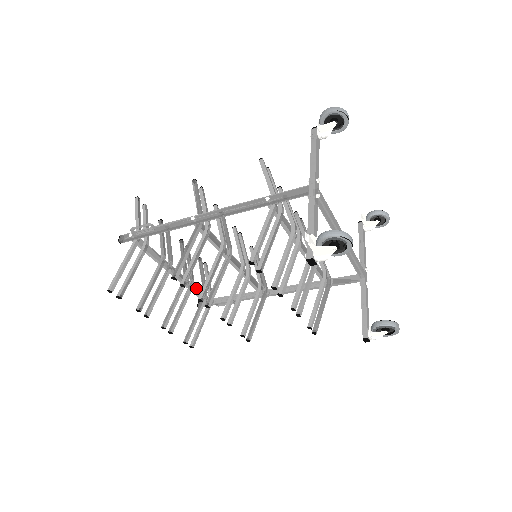
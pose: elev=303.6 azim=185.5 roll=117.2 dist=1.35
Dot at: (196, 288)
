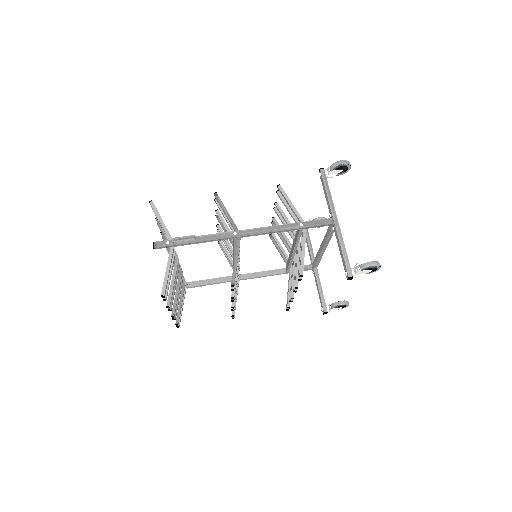
Dot at: occluded
